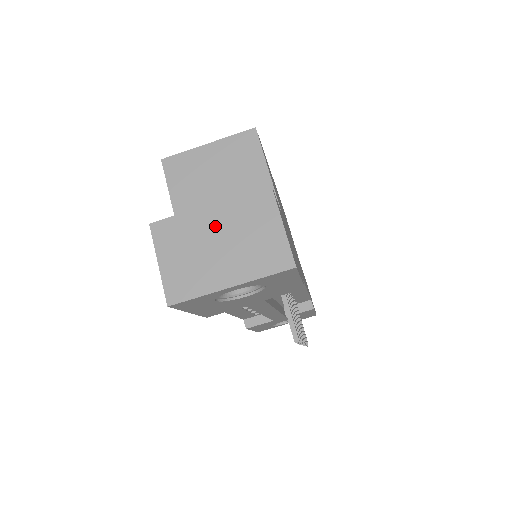
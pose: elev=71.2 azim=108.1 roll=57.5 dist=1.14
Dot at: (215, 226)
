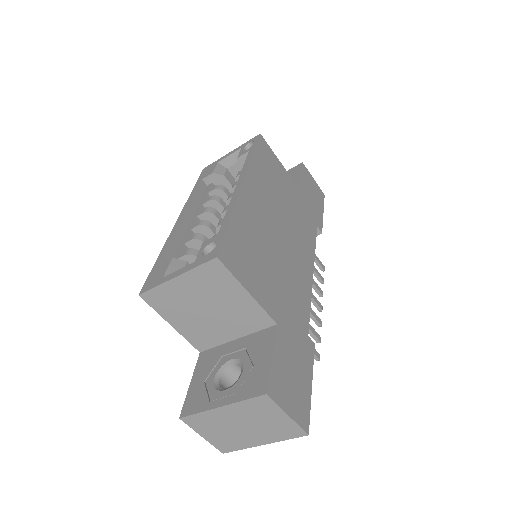
Dot at: (233, 418)
